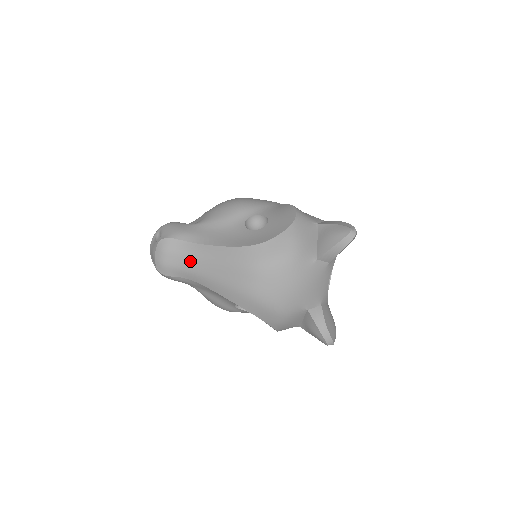
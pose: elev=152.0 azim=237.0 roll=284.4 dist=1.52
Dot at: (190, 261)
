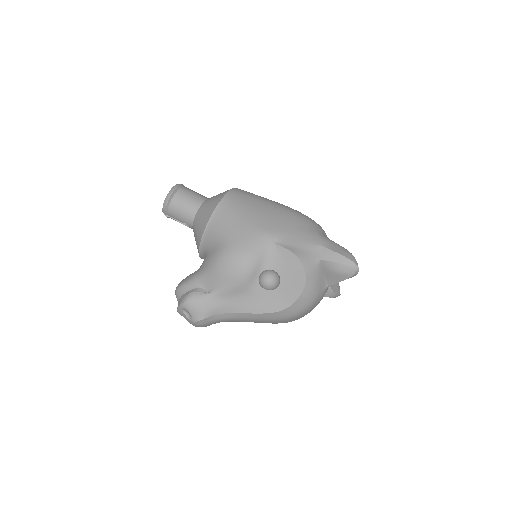
Dot at: (227, 321)
